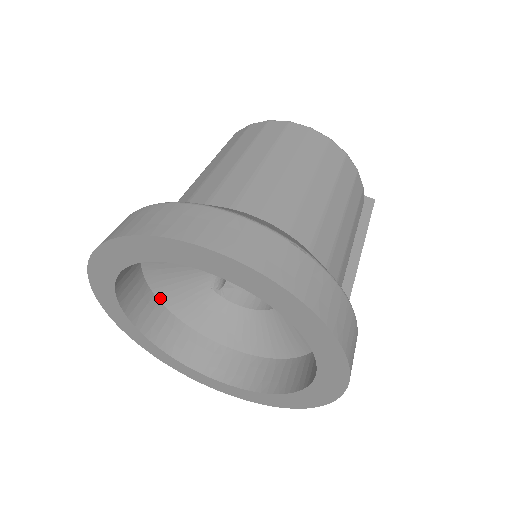
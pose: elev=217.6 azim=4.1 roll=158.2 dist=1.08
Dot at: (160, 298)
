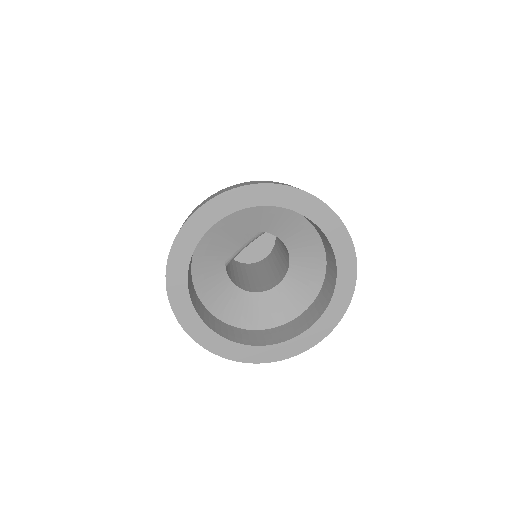
Dot at: (195, 251)
